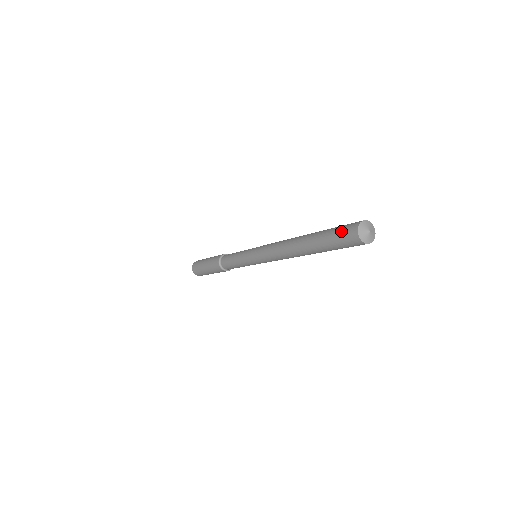
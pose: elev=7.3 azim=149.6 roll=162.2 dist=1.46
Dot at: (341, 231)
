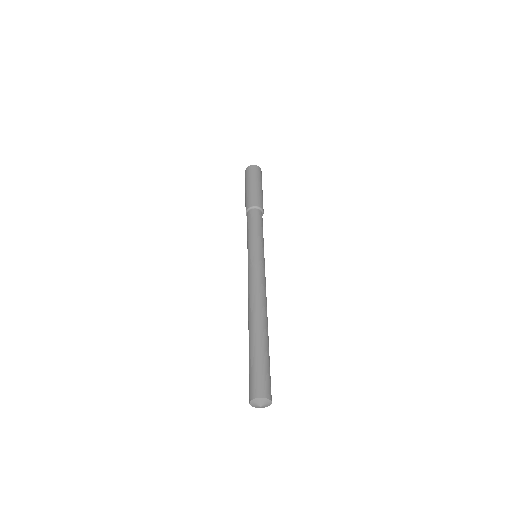
Dot at: (251, 378)
